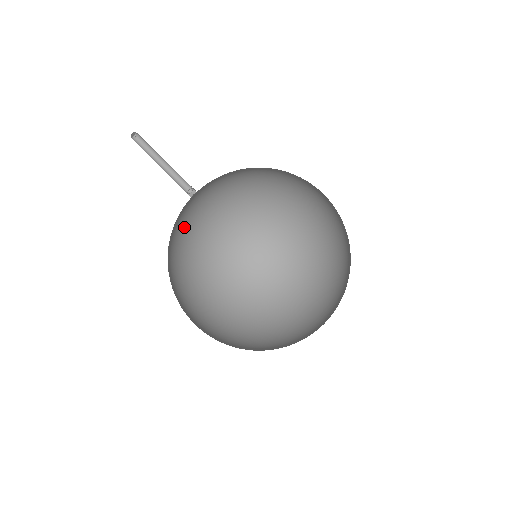
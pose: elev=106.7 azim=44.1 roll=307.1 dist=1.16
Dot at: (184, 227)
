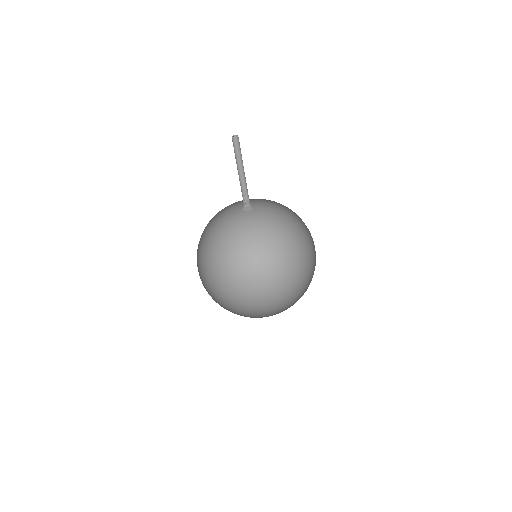
Dot at: occluded
